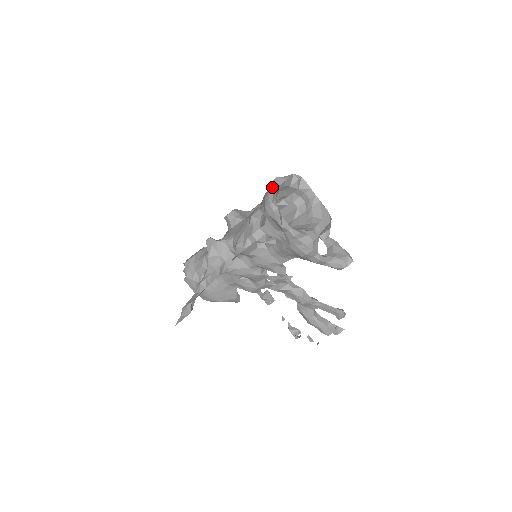
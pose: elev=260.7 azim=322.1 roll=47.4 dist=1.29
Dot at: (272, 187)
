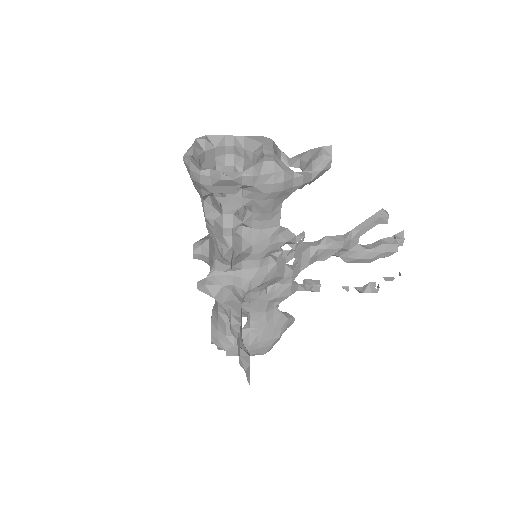
Dot at: (187, 163)
